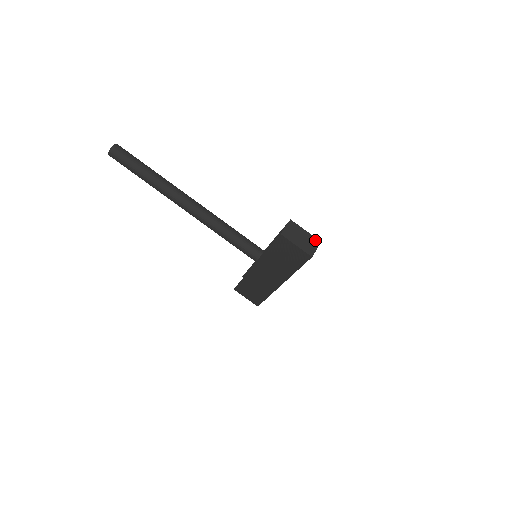
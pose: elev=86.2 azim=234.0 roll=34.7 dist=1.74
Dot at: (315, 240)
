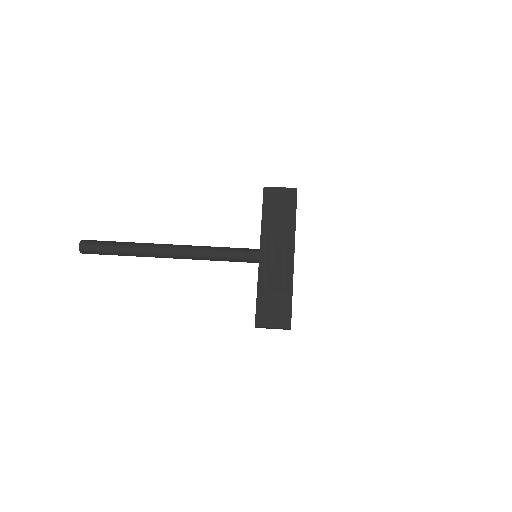
Dot at: occluded
